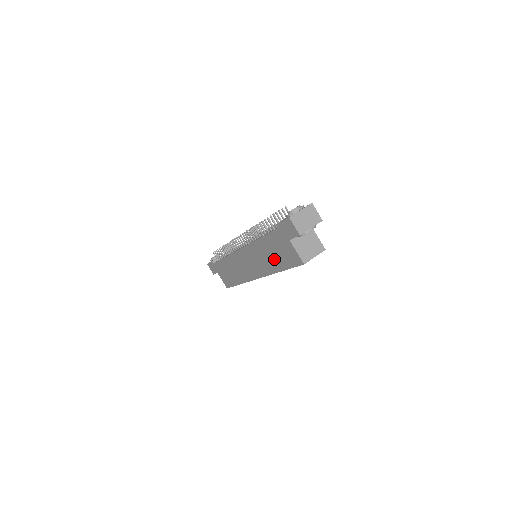
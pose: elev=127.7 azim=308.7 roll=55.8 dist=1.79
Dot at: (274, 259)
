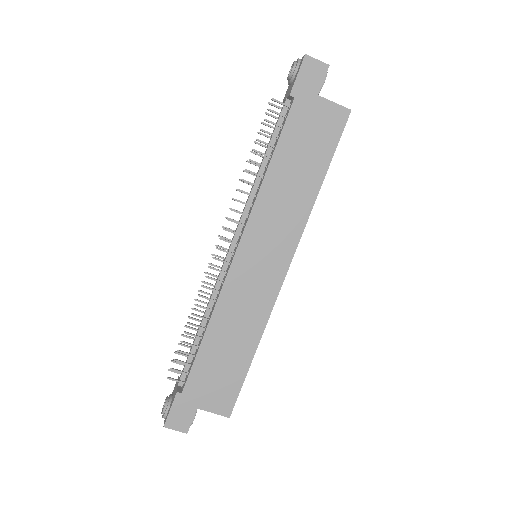
Dot at: (305, 171)
